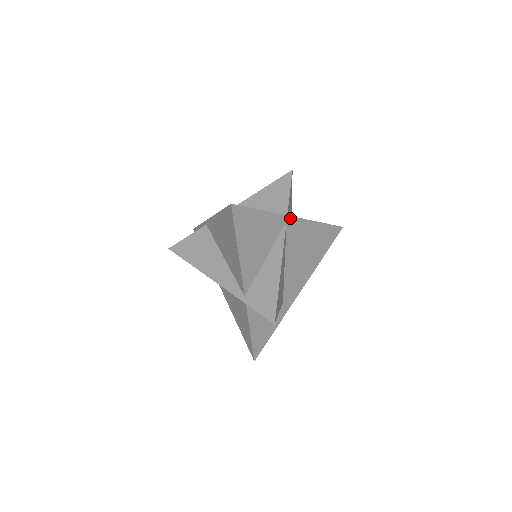
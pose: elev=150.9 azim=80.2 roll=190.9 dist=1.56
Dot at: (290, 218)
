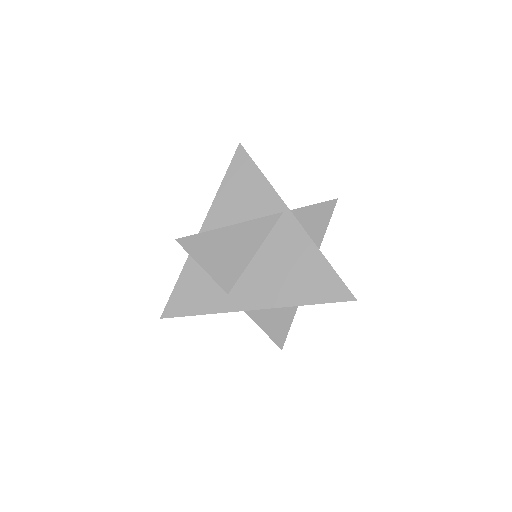
Dot at: (290, 213)
